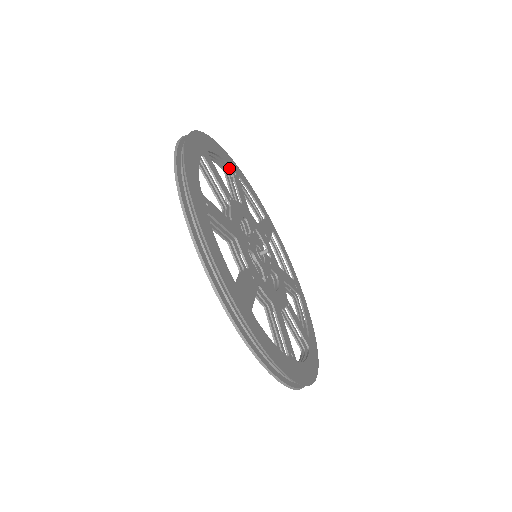
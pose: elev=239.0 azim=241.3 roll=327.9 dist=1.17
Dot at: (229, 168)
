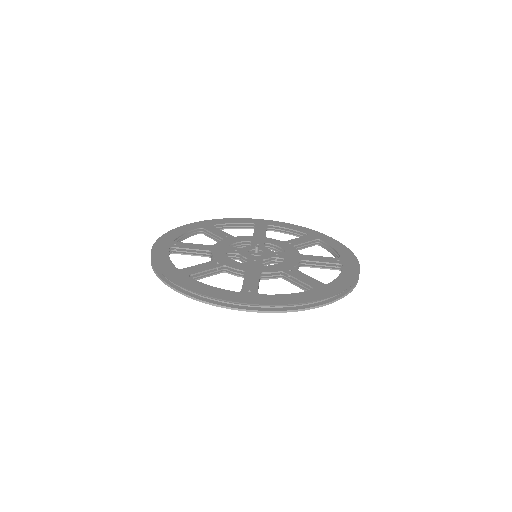
Dot at: occluded
